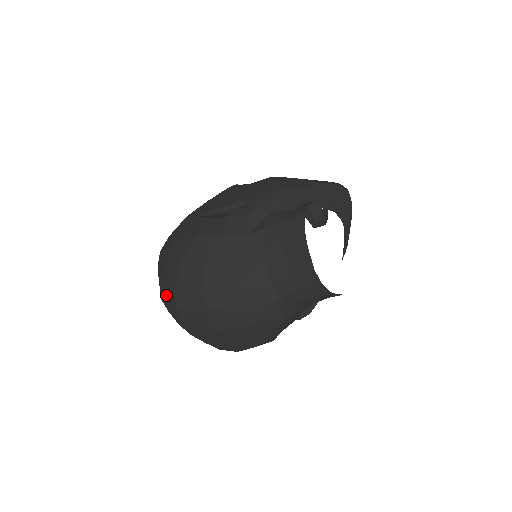
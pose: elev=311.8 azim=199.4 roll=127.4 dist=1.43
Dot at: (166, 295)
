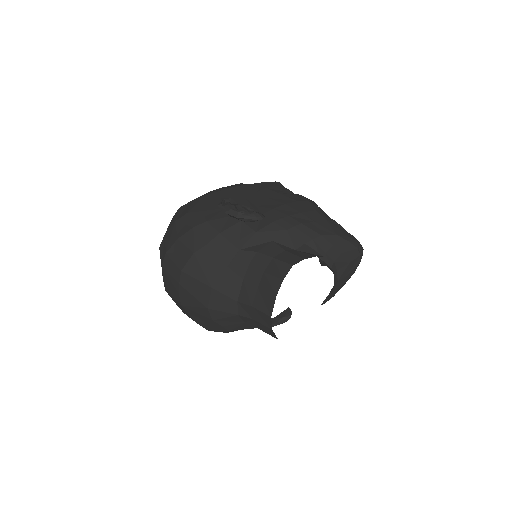
Dot at: (162, 249)
